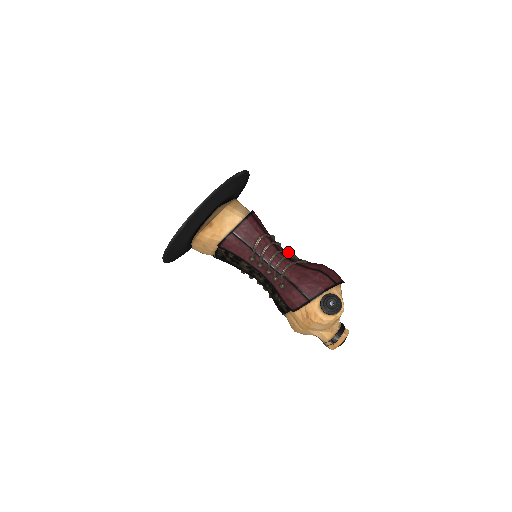
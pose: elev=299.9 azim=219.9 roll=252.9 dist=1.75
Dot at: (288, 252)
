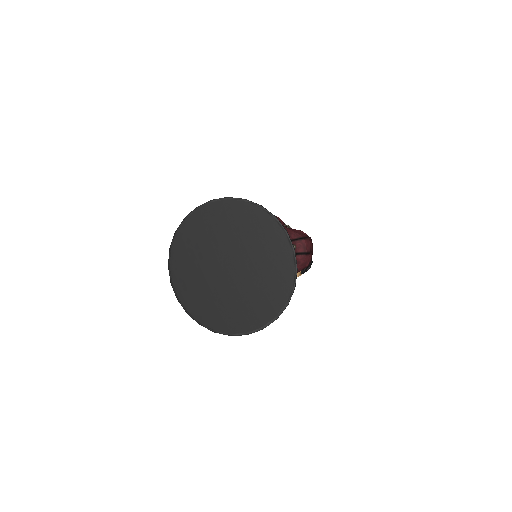
Dot at: occluded
